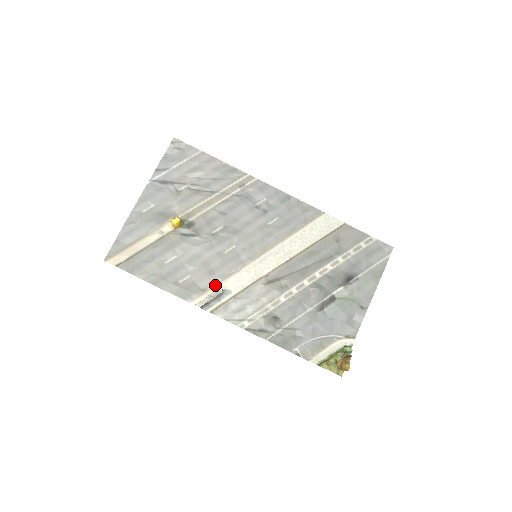
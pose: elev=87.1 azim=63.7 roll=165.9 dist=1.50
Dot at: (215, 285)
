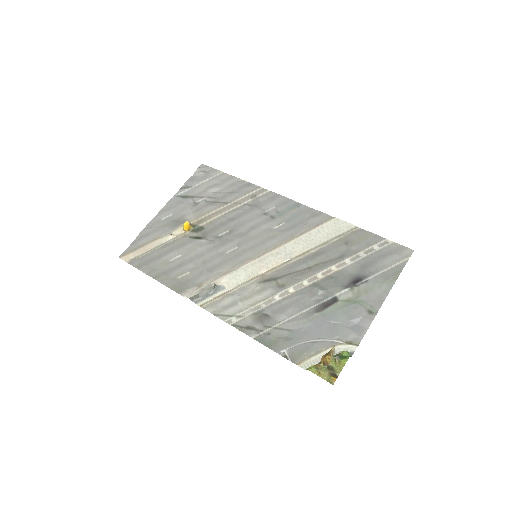
Dot at: (211, 281)
